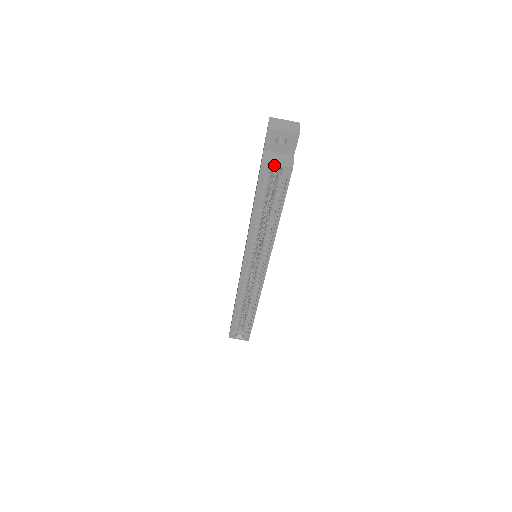
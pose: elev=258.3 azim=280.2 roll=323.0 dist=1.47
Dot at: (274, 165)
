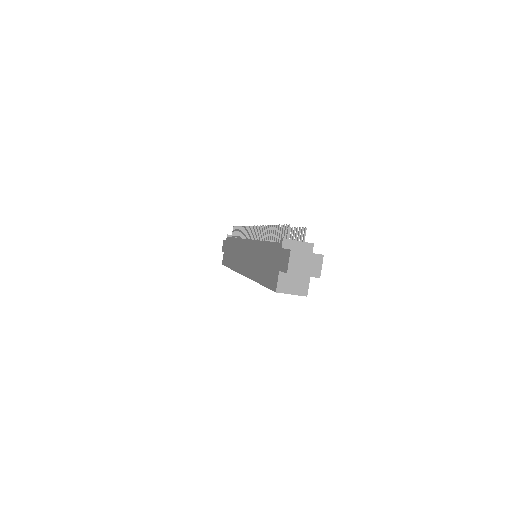
Dot at: occluded
